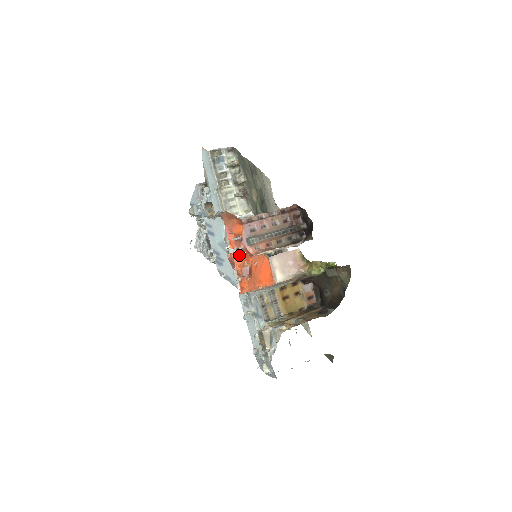
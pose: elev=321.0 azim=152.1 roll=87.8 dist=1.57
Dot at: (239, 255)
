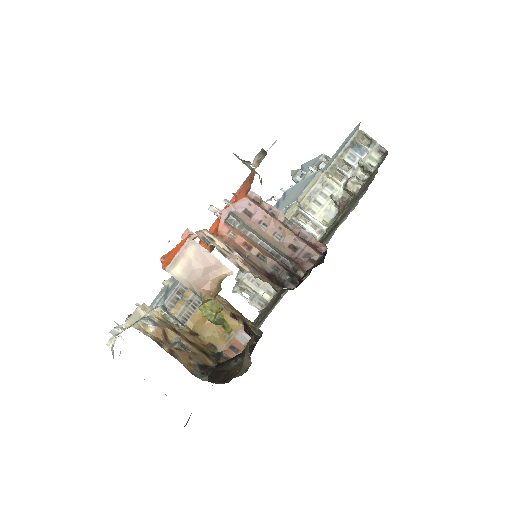
Dot at: (218, 223)
